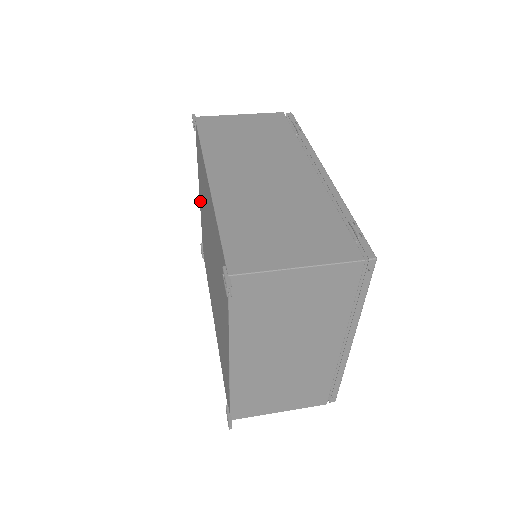
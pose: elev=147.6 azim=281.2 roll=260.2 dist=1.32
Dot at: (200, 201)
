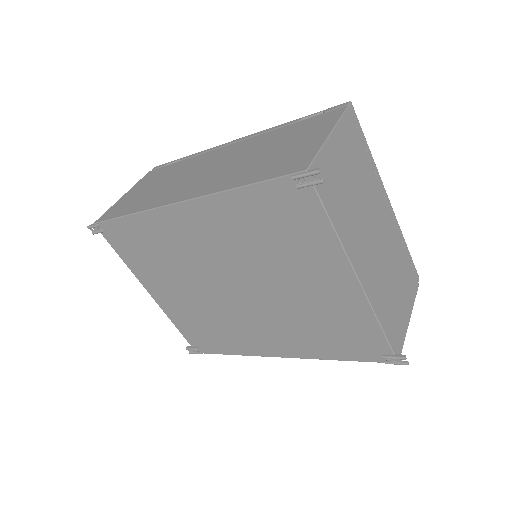
Dot at: (158, 297)
